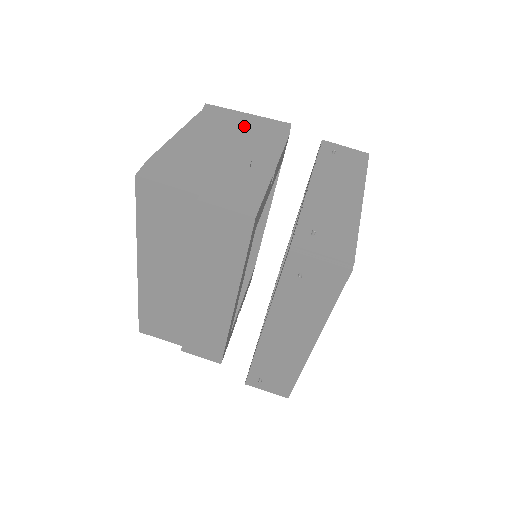
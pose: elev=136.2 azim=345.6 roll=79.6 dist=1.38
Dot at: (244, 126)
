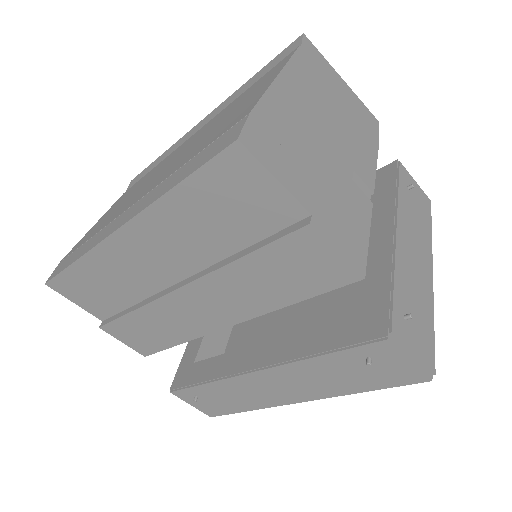
Dot at: (342, 102)
